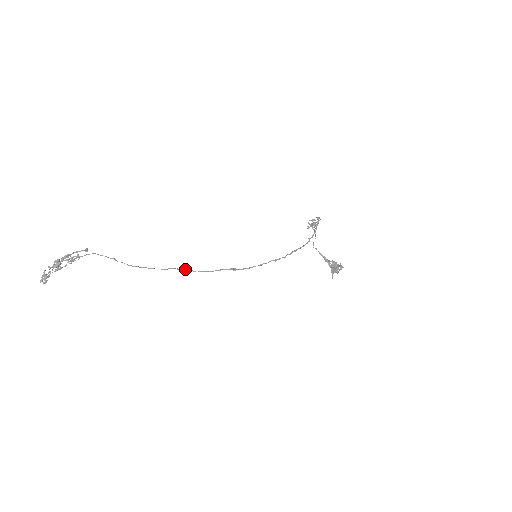
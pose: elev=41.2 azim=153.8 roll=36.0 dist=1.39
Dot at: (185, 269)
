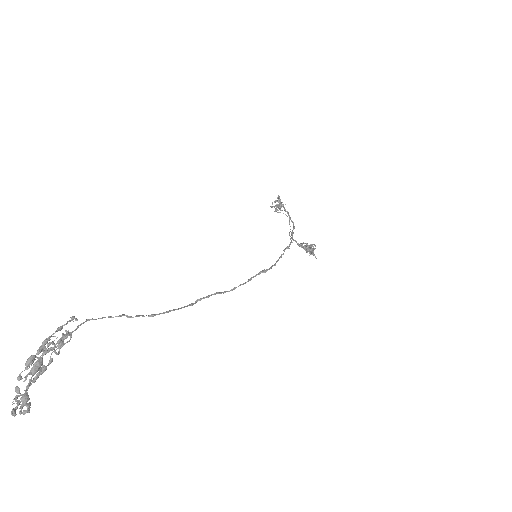
Dot at: (216, 293)
